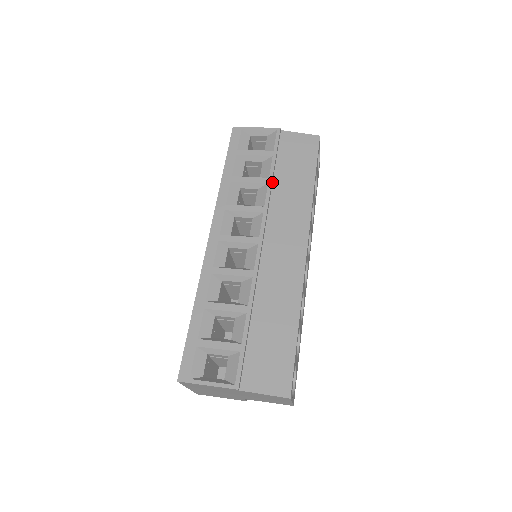
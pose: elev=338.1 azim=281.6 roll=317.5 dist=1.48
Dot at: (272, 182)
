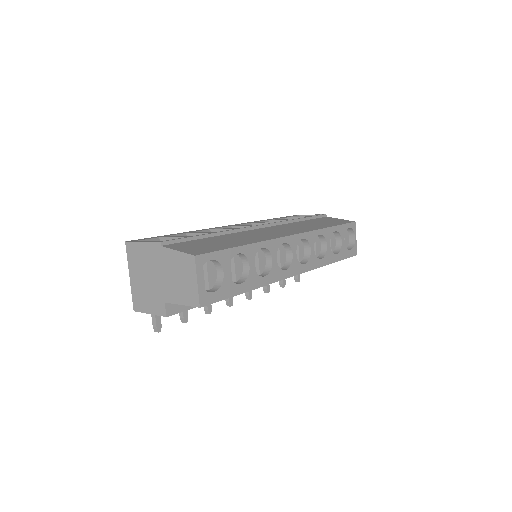
Dot at: (297, 221)
